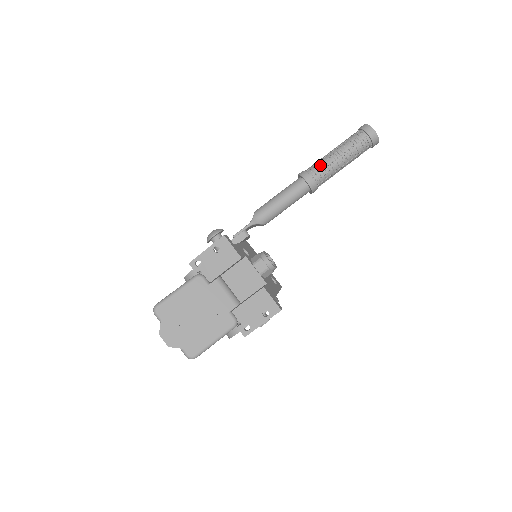
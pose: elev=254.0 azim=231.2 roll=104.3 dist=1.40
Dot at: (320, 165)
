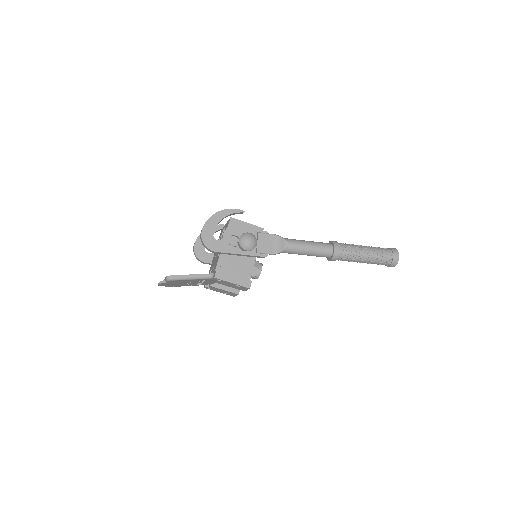
Dot at: (349, 259)
